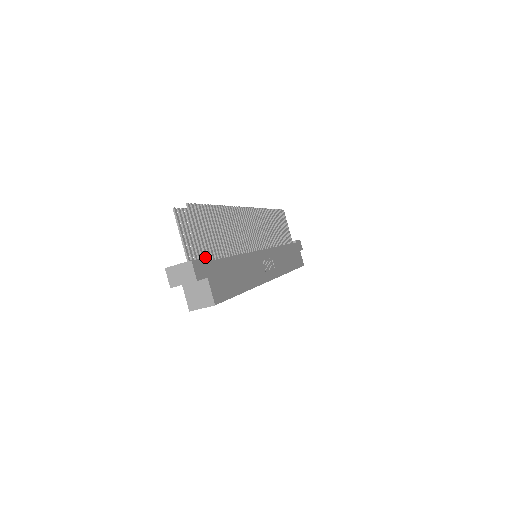
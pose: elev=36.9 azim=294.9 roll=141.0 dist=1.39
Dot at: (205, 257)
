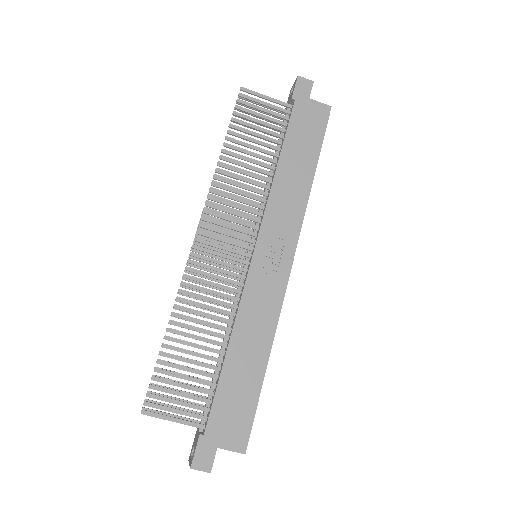
Dot at: (201, 420)
